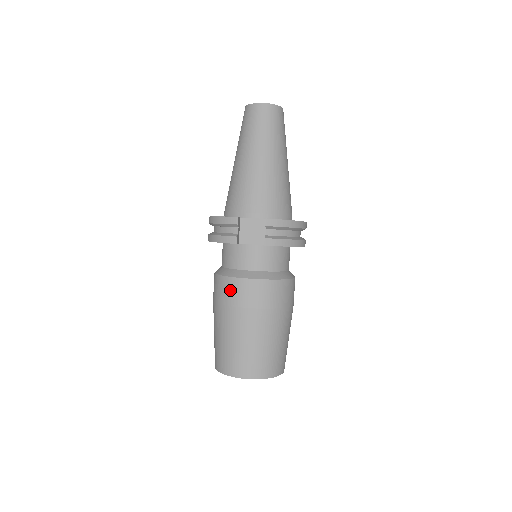
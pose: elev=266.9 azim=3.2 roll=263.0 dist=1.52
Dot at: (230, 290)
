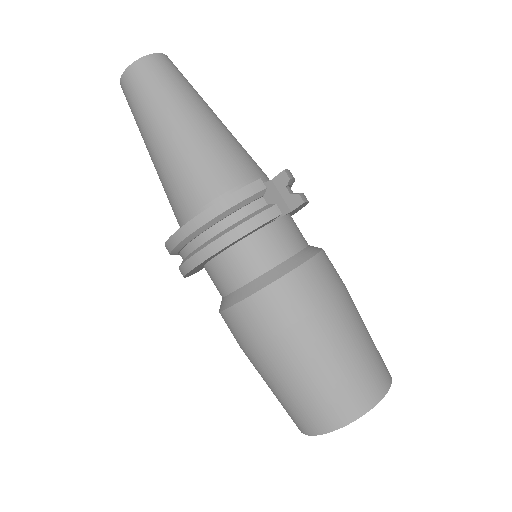
Dot at: (304, 288)
